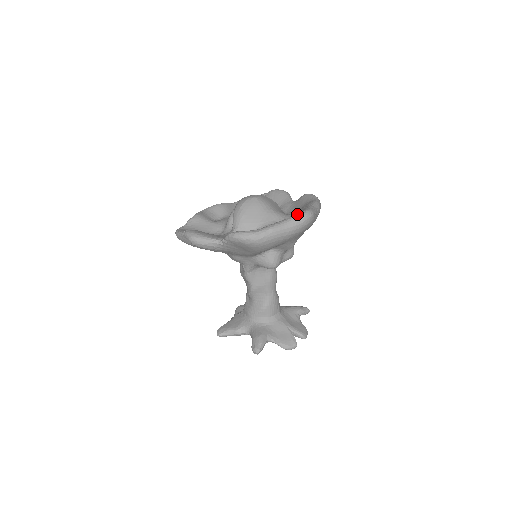
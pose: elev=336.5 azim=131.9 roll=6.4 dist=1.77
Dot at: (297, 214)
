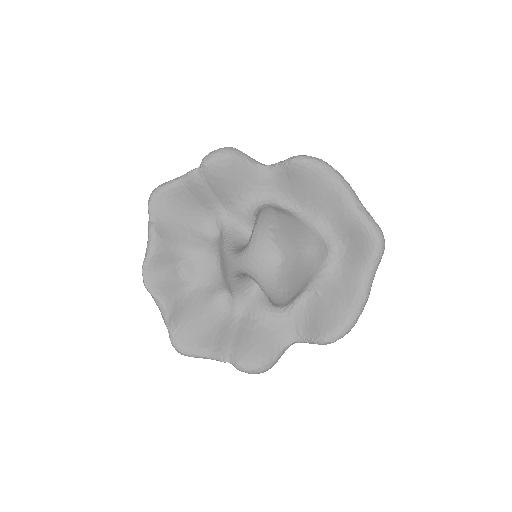
Dot at: (376, 256)
